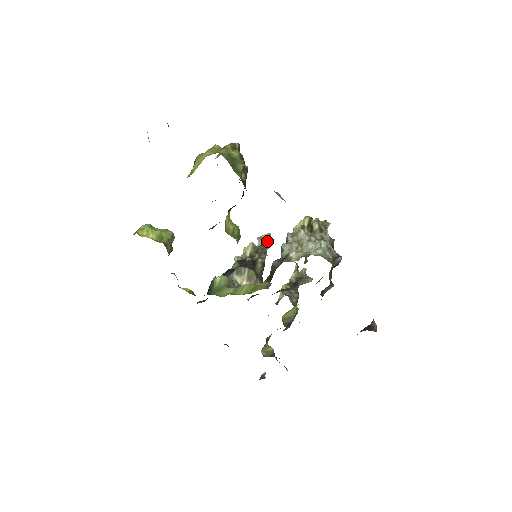
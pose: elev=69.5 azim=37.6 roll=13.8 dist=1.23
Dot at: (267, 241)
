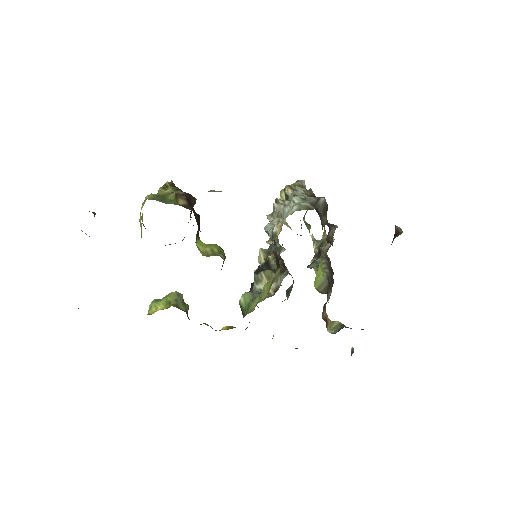
Dot at: (277, 238)
